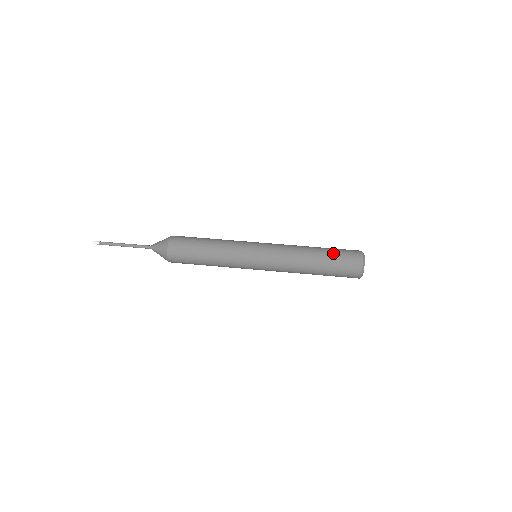
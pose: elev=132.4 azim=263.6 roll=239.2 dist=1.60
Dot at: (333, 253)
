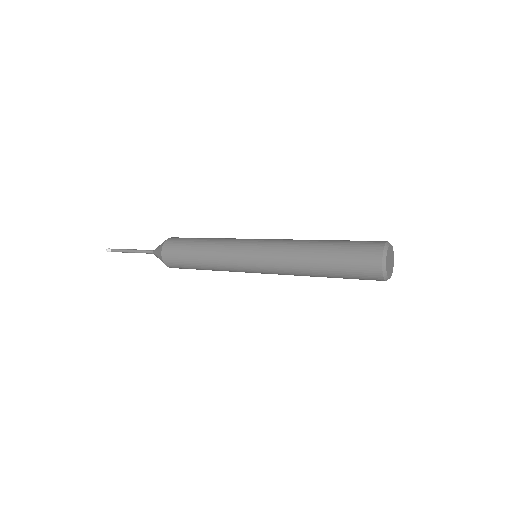
Dot at: occluded
